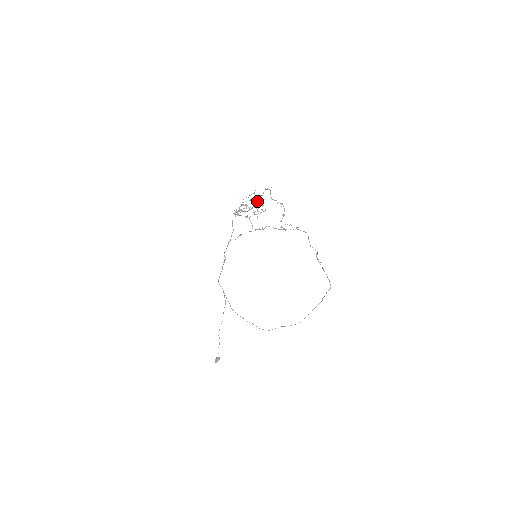
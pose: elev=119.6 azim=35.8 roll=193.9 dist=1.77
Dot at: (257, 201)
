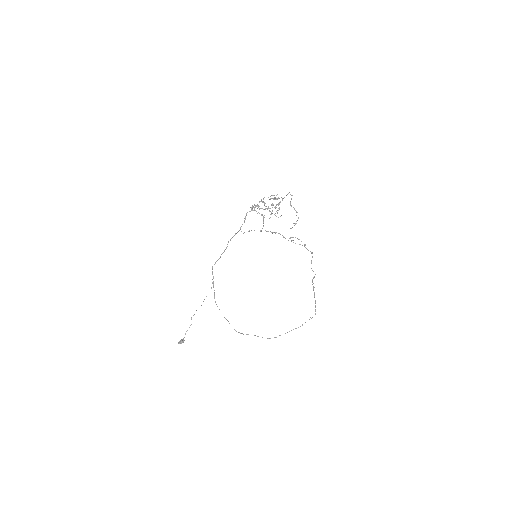
Dot at: occluded
